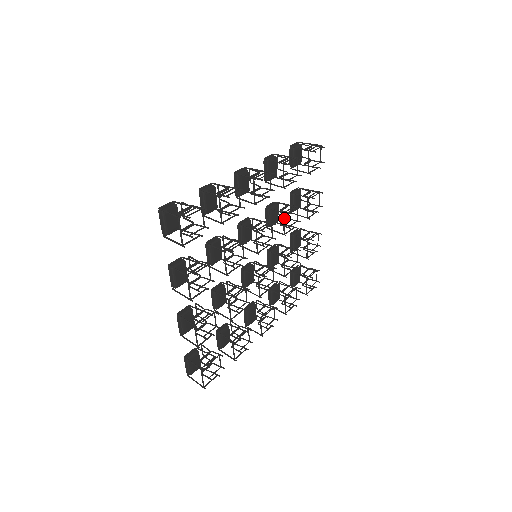
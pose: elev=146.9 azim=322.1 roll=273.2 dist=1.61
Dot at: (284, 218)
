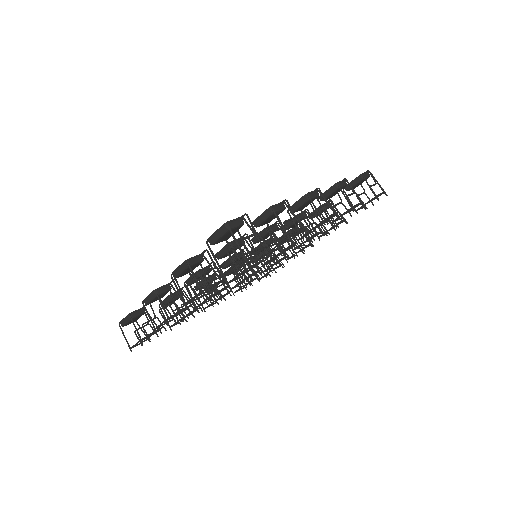
Dot at: occluded
